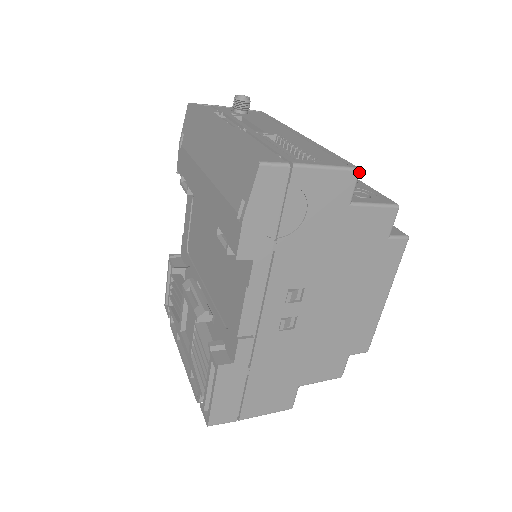
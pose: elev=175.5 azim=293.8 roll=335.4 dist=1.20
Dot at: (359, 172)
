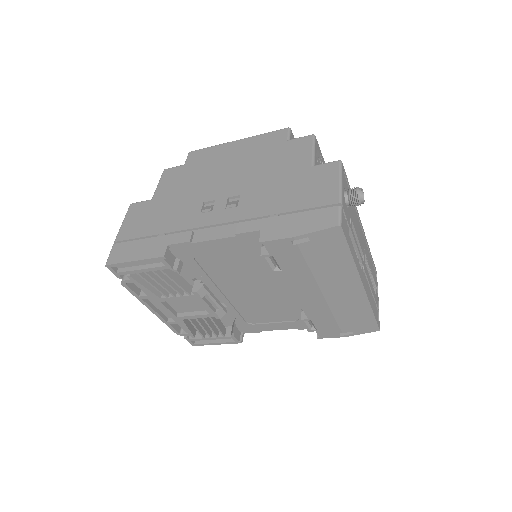
Dot at: occluded
